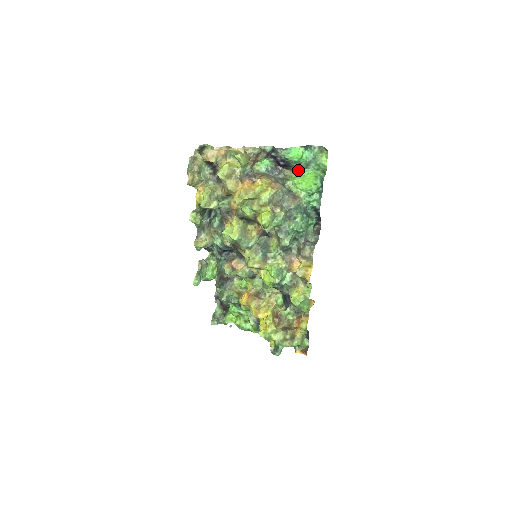
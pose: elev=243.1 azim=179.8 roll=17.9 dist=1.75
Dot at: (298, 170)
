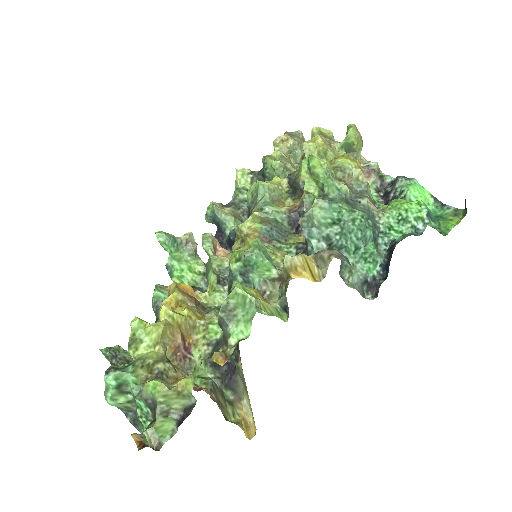
Dot at: occluded
